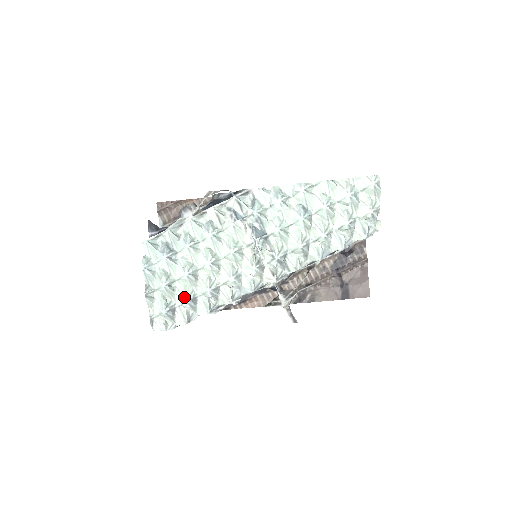
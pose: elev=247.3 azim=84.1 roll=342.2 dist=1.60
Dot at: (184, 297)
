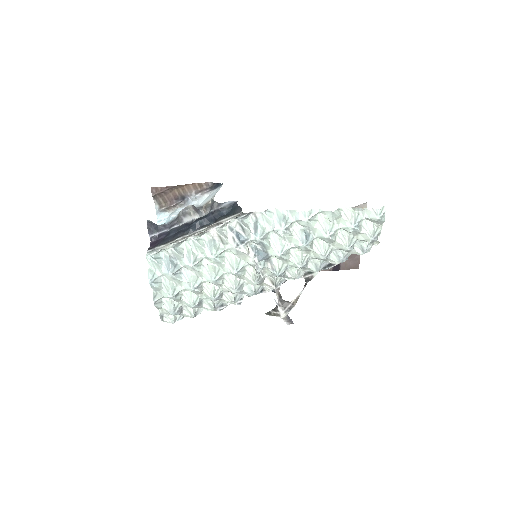
Dot at: (191, 304)
